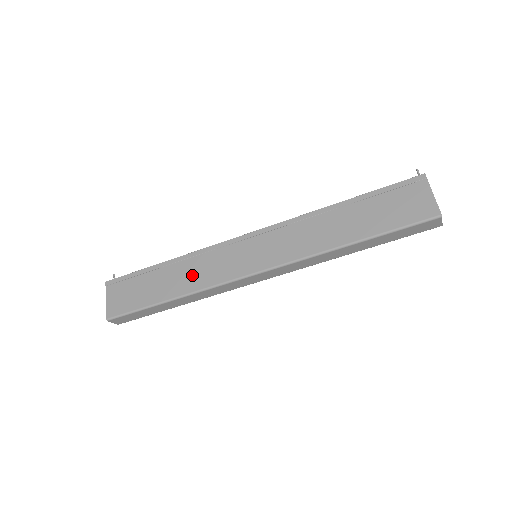
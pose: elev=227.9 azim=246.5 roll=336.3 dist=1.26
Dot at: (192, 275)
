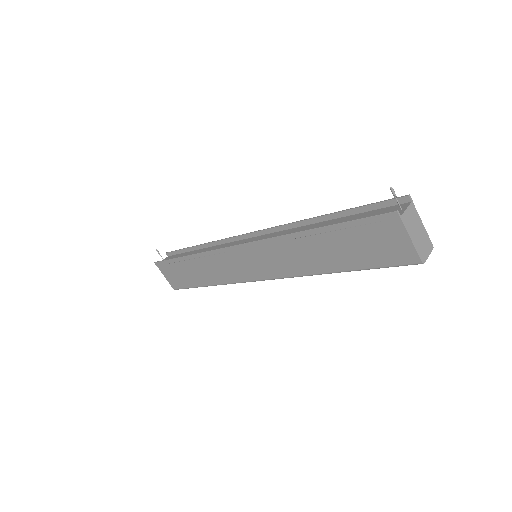
Dot at: (213, 272)
